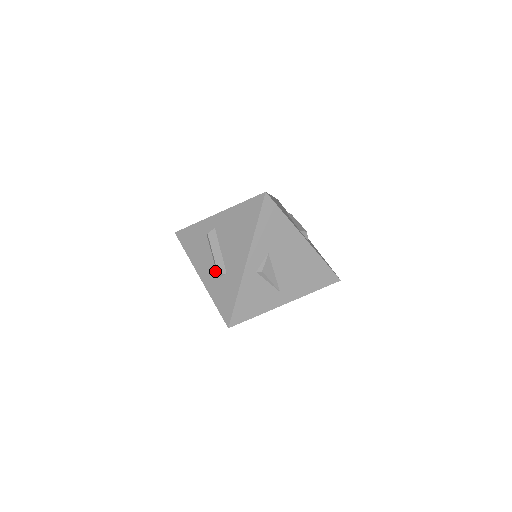
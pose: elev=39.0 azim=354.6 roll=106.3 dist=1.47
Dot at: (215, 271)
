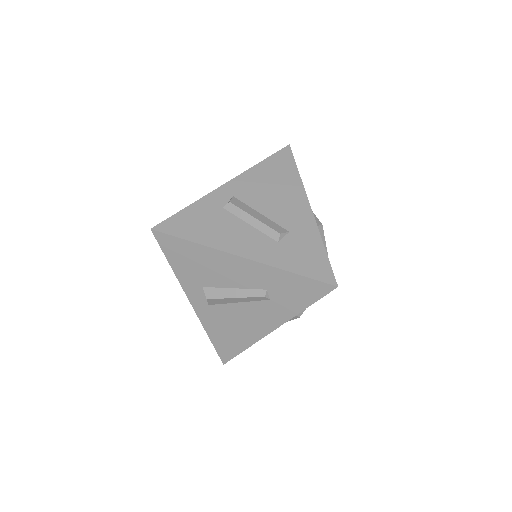
Dot at: (267, 238)
